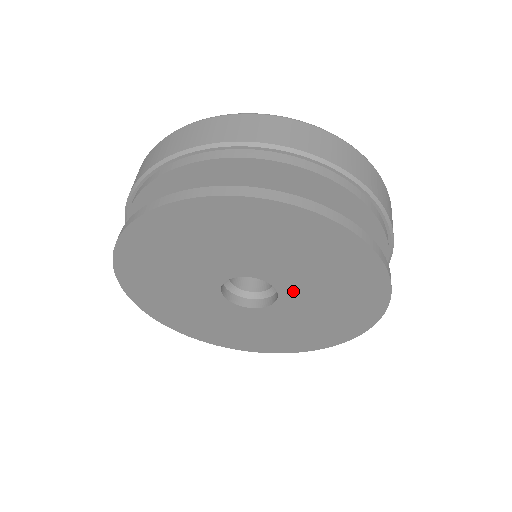
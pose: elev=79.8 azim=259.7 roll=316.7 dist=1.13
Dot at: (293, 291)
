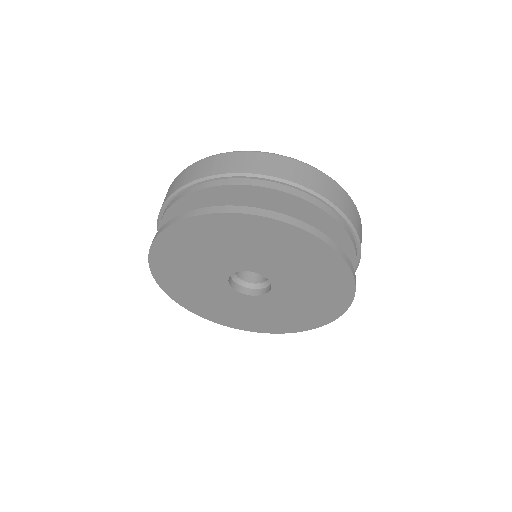
Dot at: (277, 297)
